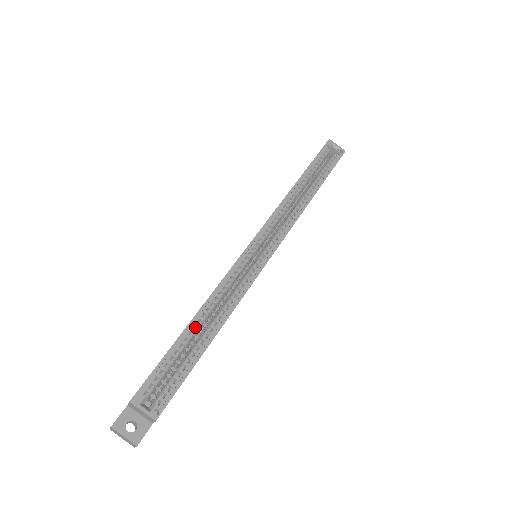
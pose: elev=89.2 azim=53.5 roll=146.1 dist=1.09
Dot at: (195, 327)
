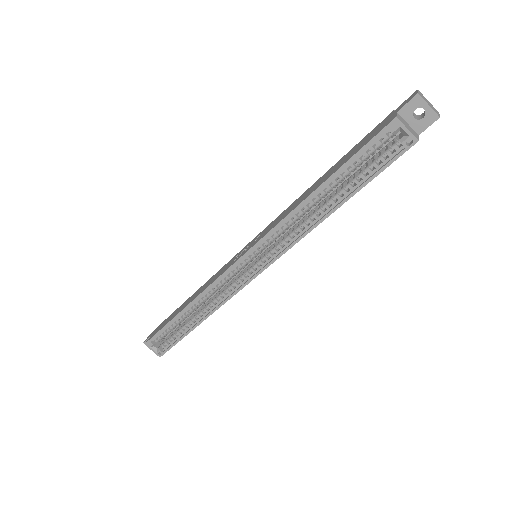
Dot at: (188, 310)
